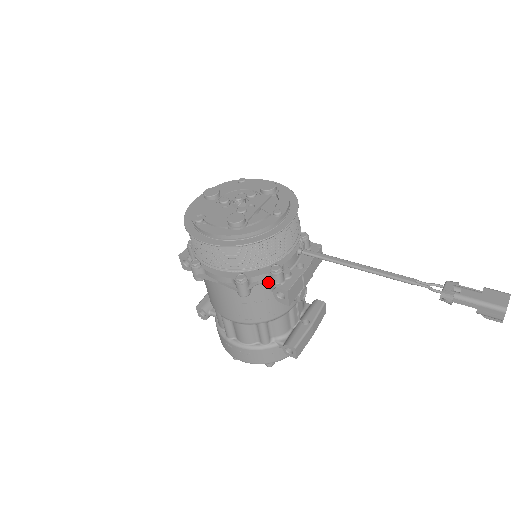
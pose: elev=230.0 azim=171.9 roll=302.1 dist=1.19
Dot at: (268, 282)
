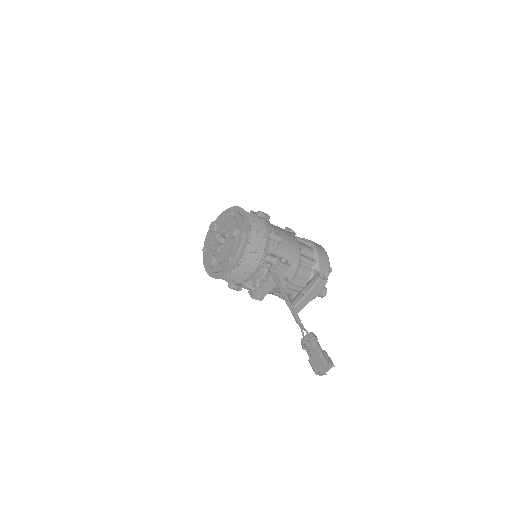
Dot at: occluded
